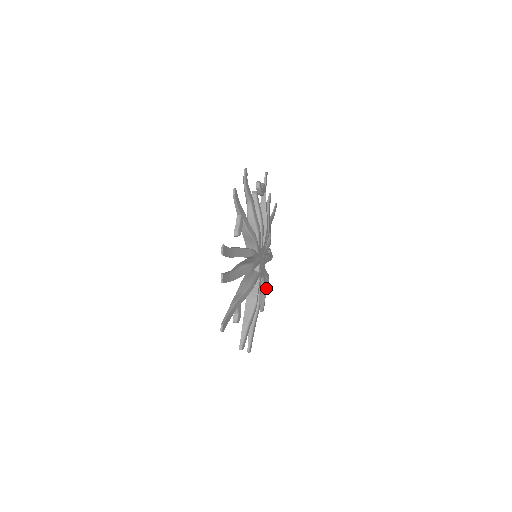
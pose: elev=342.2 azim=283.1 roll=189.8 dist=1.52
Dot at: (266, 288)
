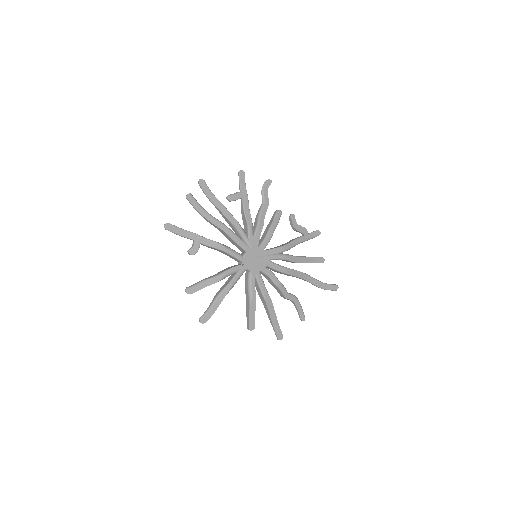
Dot at: (255, 295)
